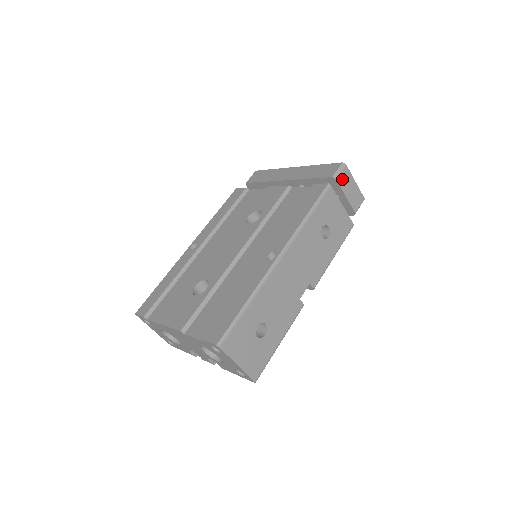
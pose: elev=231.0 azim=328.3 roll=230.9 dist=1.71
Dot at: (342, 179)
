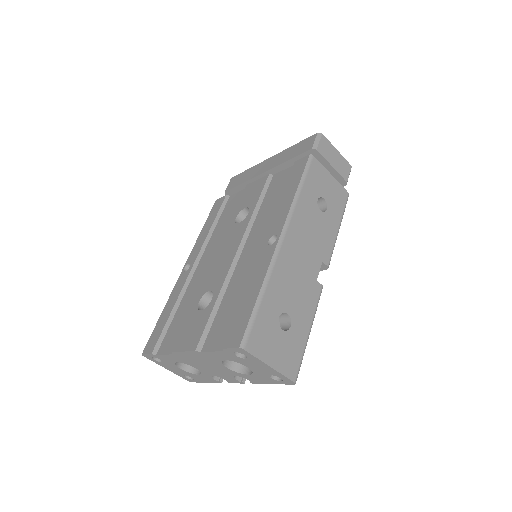
Dot at: (322, 149)
